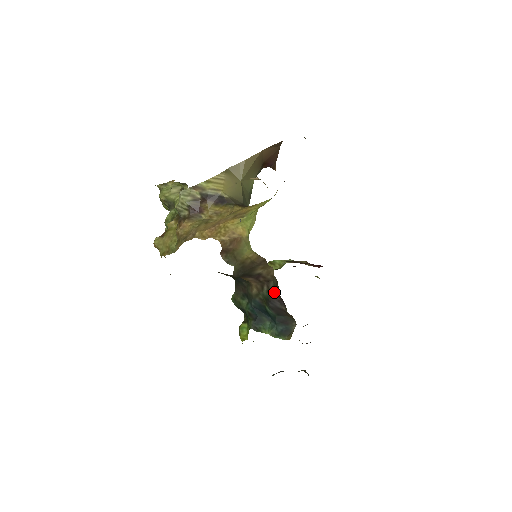
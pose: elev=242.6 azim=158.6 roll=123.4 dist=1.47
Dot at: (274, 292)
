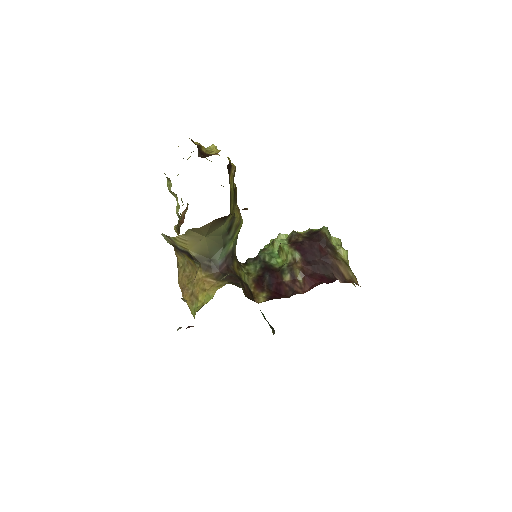
Dot at: occluded
